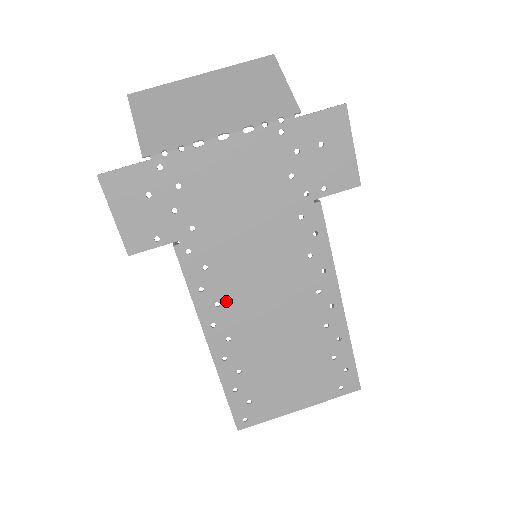
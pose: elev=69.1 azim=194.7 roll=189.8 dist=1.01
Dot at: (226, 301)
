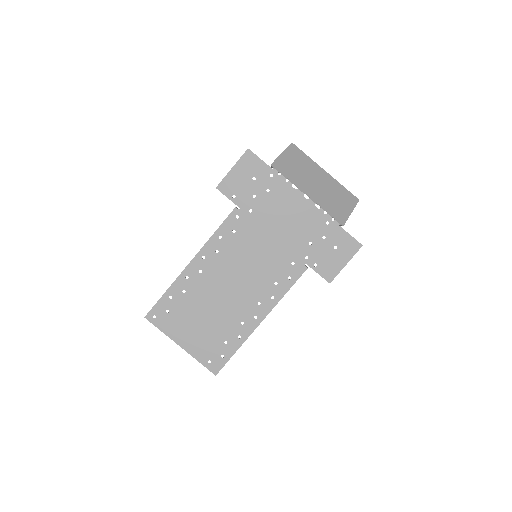
Dot at: (222, 255)
